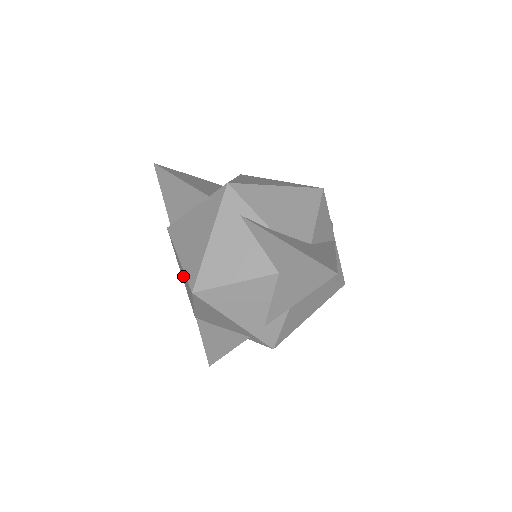
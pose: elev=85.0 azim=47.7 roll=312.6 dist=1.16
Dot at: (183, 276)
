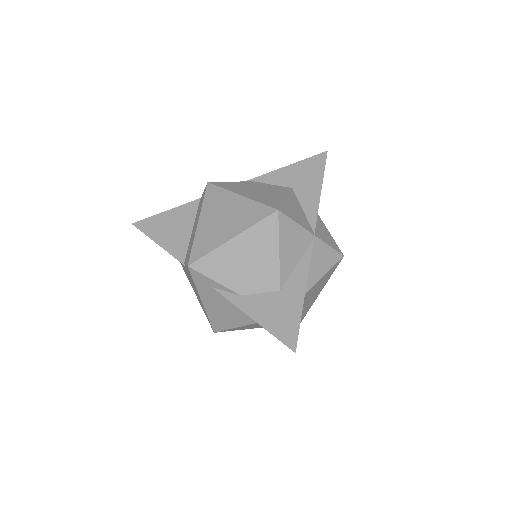
Dot at: occluded
